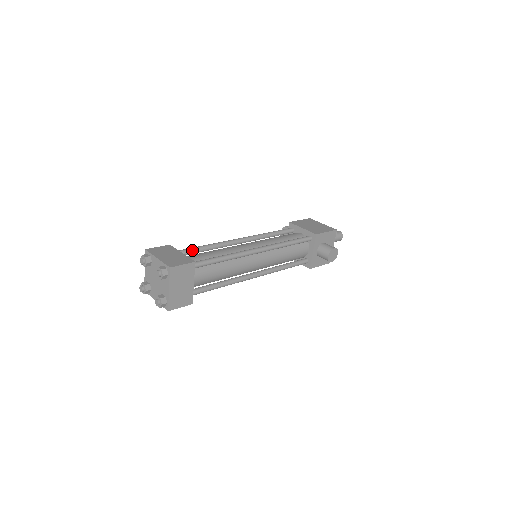
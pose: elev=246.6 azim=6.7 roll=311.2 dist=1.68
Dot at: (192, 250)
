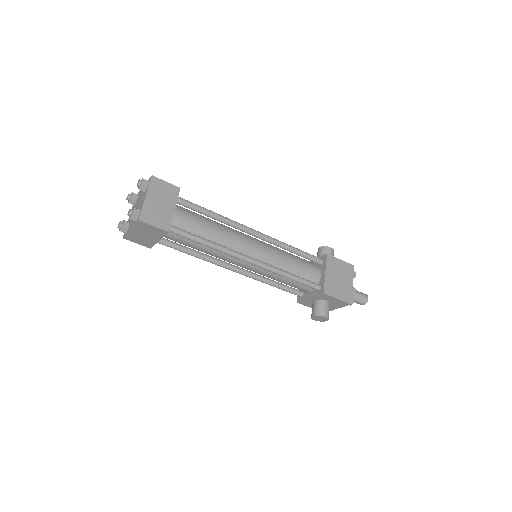
Dot at: (196, 209)
